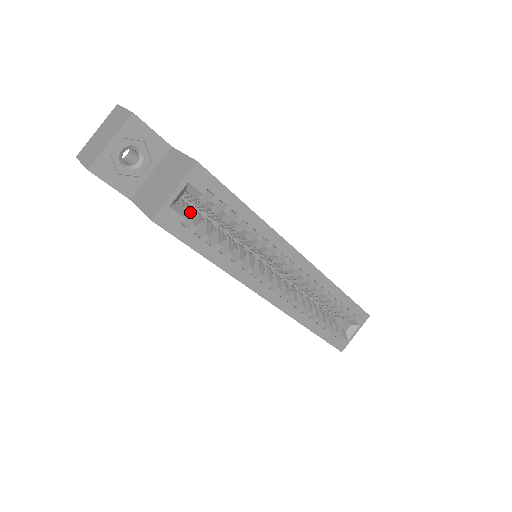
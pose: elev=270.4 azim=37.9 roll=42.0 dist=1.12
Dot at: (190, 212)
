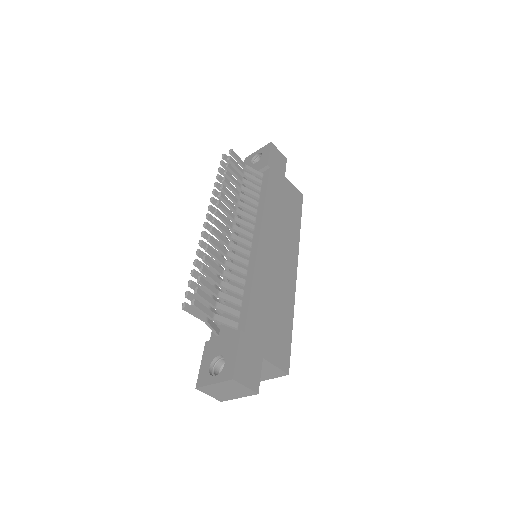
Dot at: occluded
